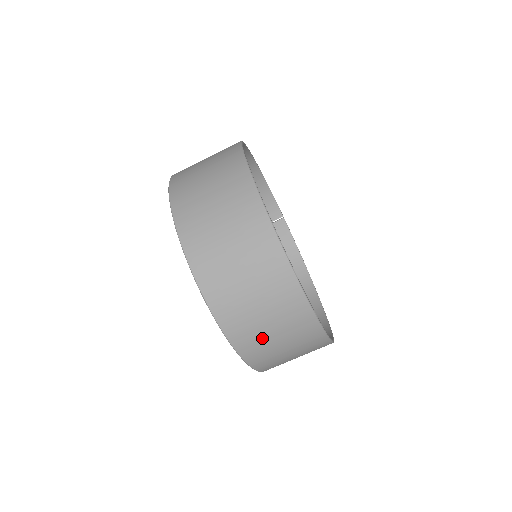
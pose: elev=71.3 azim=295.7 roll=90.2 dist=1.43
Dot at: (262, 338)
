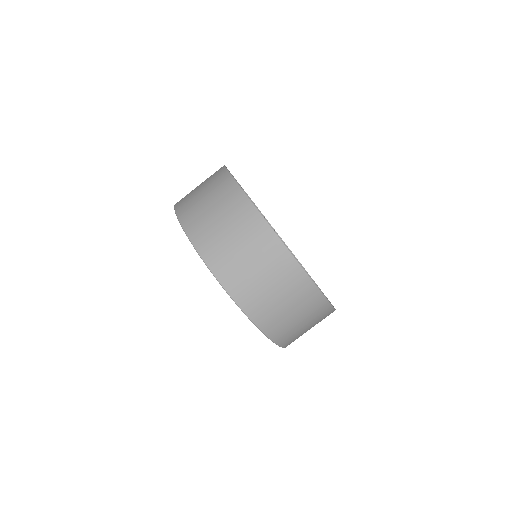
Dot at: (299, 334)
